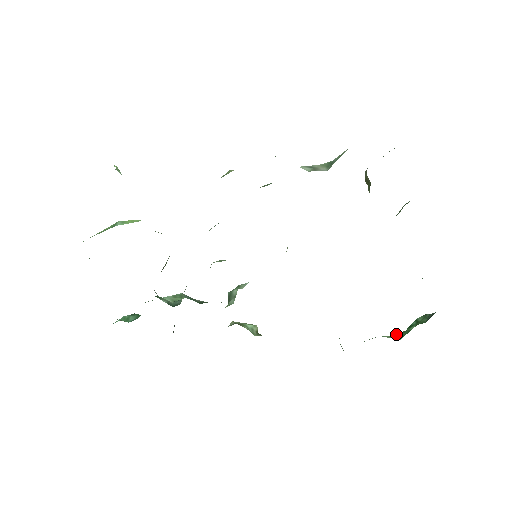
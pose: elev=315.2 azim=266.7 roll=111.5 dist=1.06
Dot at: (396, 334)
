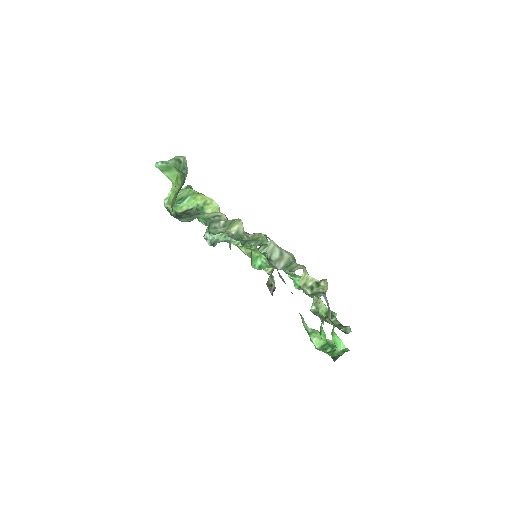
Dot at: (329, 340)
